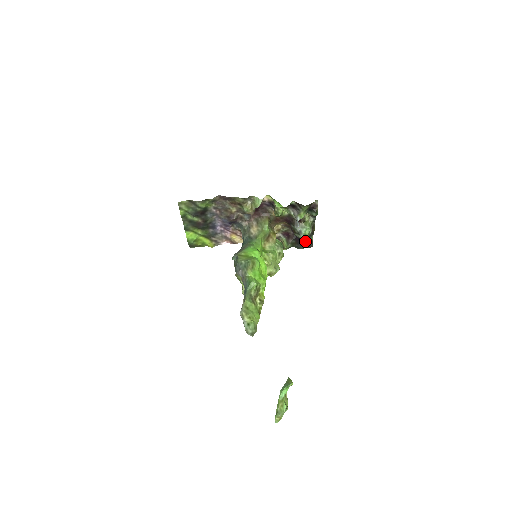
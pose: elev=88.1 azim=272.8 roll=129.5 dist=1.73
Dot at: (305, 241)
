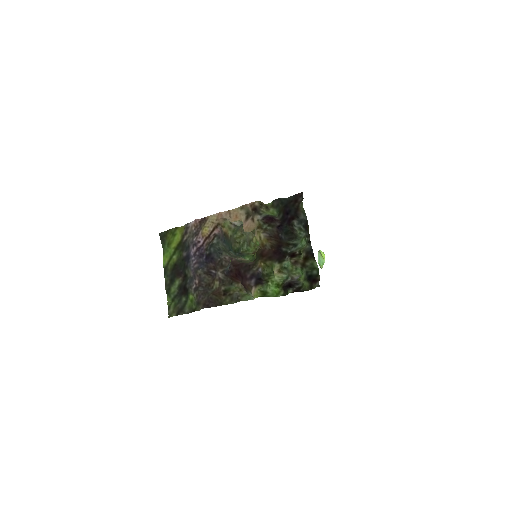
Dot at: (293, 204)
